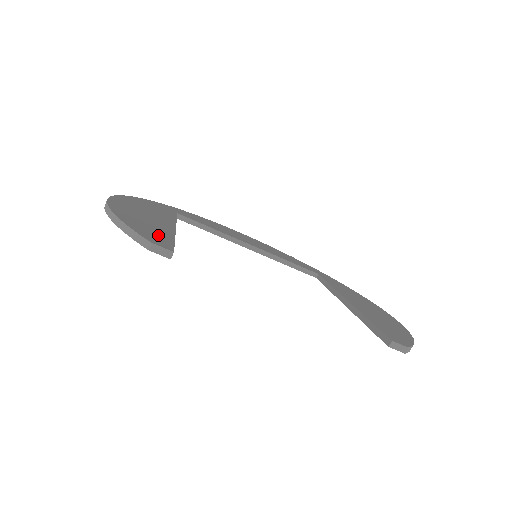
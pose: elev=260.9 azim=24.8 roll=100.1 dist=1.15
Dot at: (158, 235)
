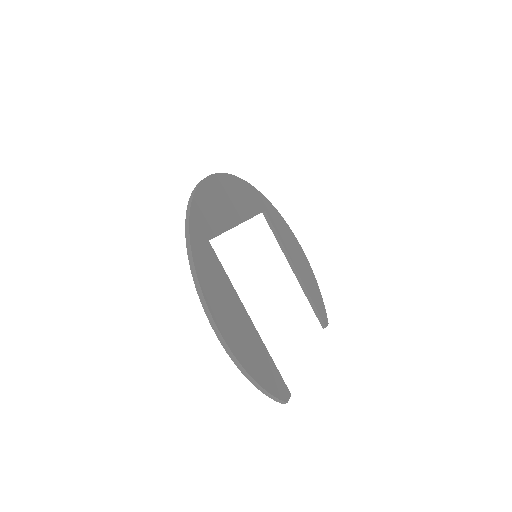
Dot at: (274, 375)
